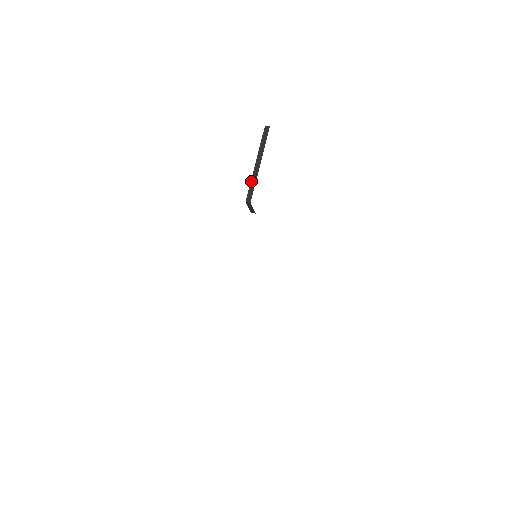
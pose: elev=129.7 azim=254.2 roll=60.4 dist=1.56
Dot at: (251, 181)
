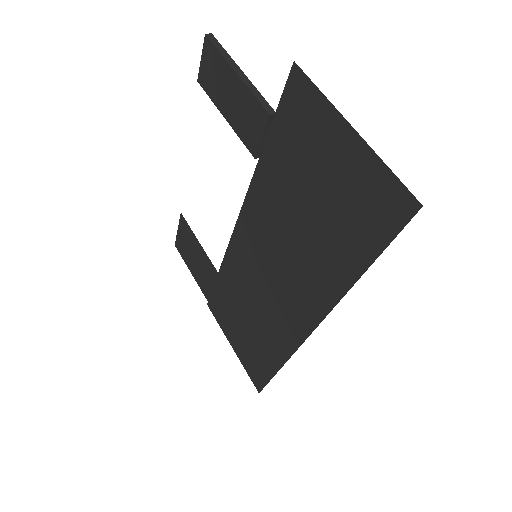
Dot at: (251, 91)
